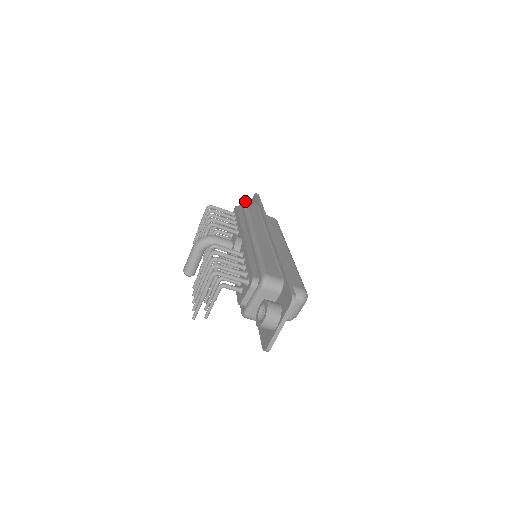
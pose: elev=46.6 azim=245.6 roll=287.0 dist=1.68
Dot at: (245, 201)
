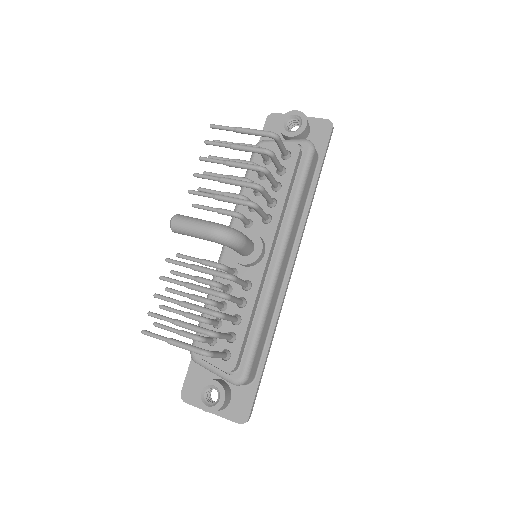
Dot at: (313, 154)
